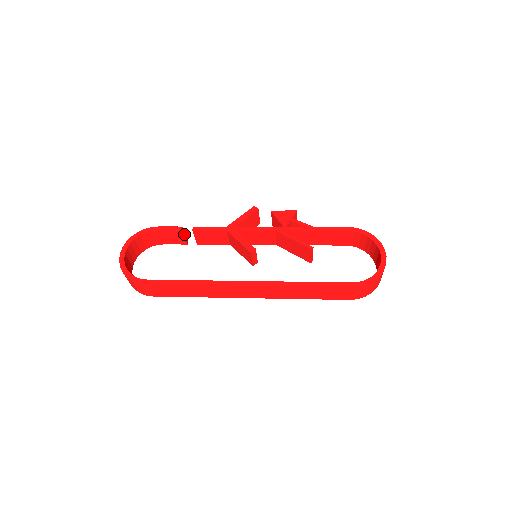
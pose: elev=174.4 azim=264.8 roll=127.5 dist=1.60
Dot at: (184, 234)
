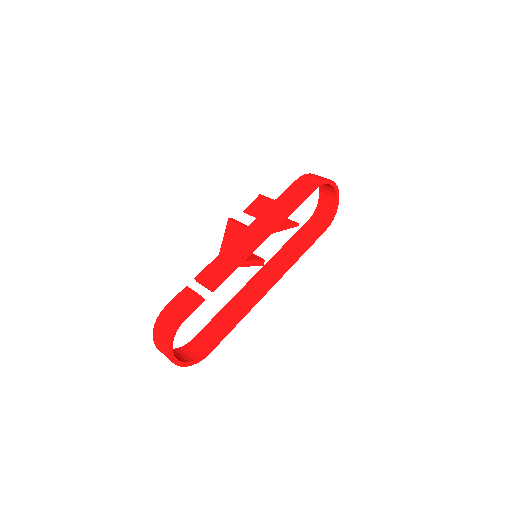
Dot at: (198, 295)
